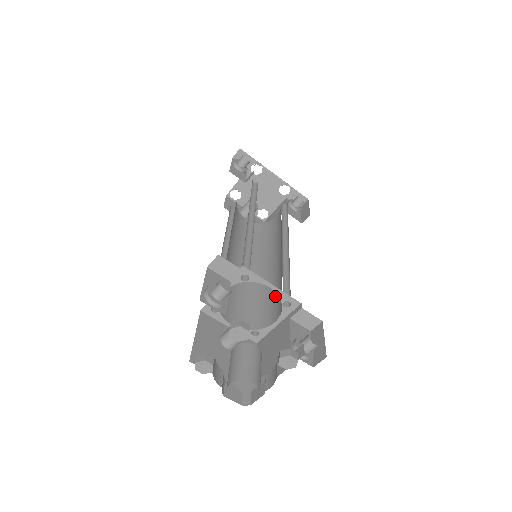
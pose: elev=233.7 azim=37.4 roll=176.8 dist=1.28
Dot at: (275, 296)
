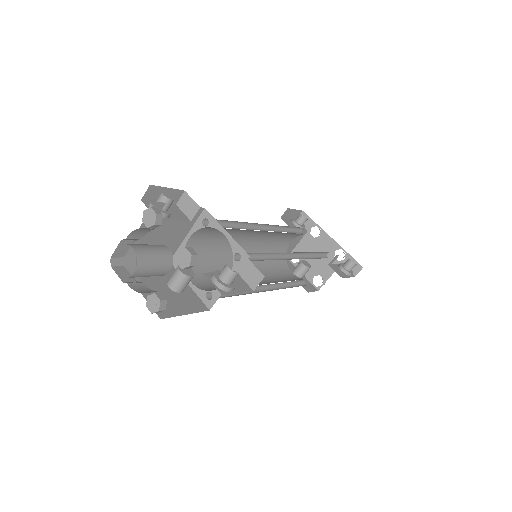
Dot at: occluded
